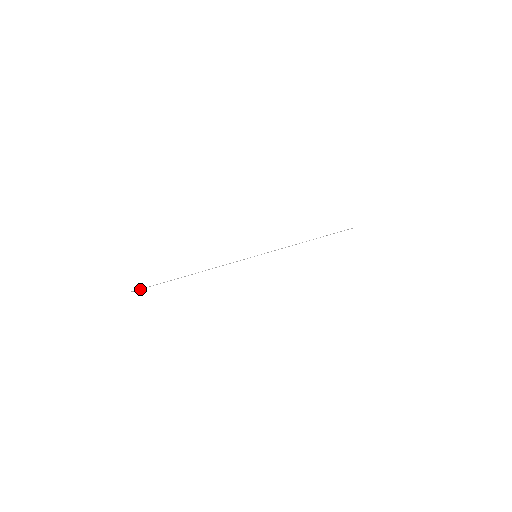
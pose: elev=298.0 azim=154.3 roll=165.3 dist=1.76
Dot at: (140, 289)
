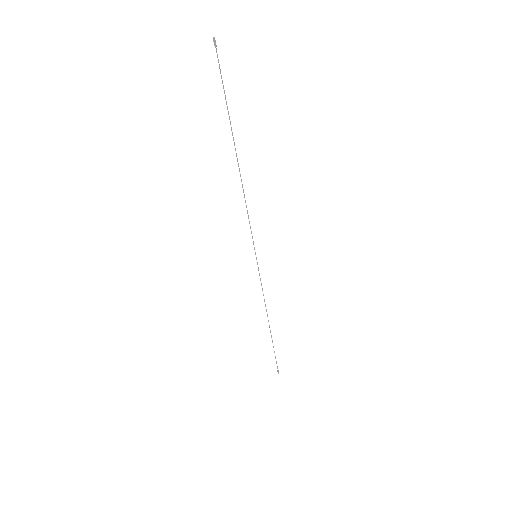
Dot at: (217, 56)
